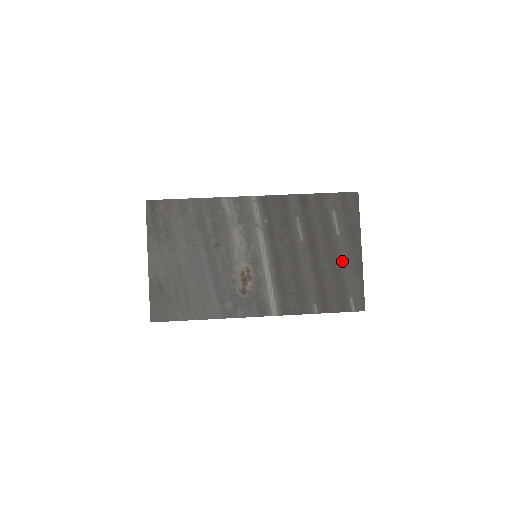
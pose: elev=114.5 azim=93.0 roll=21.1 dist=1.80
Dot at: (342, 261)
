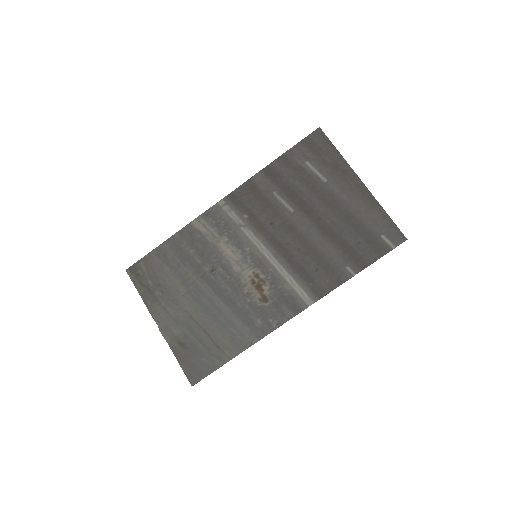
Dot at: (347, 204)
